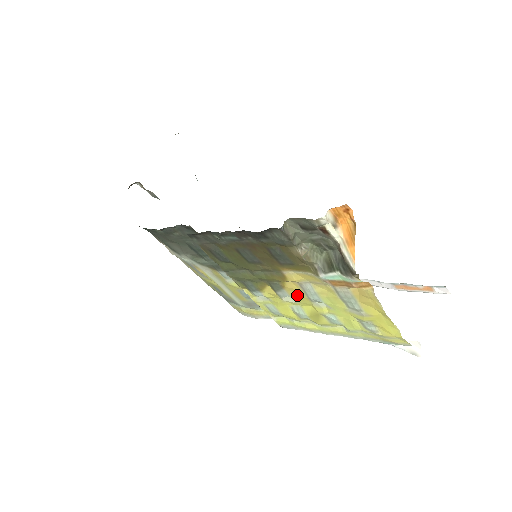
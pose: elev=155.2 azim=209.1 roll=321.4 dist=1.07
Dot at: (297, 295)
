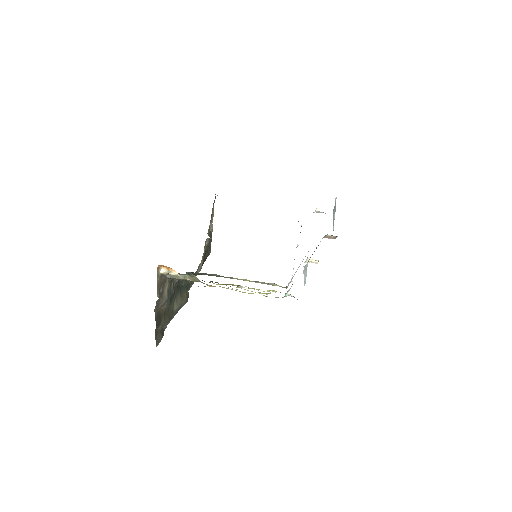
Dot at: occluded
